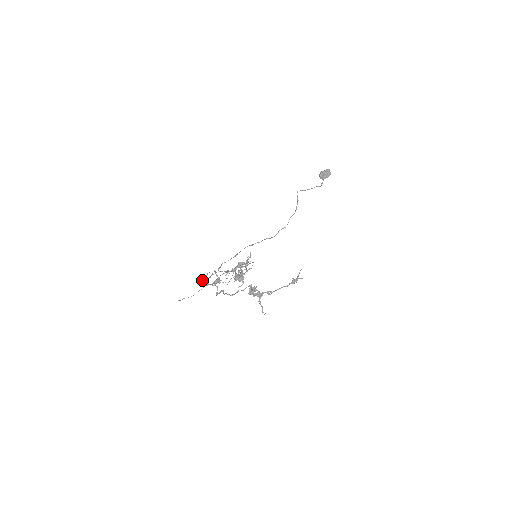
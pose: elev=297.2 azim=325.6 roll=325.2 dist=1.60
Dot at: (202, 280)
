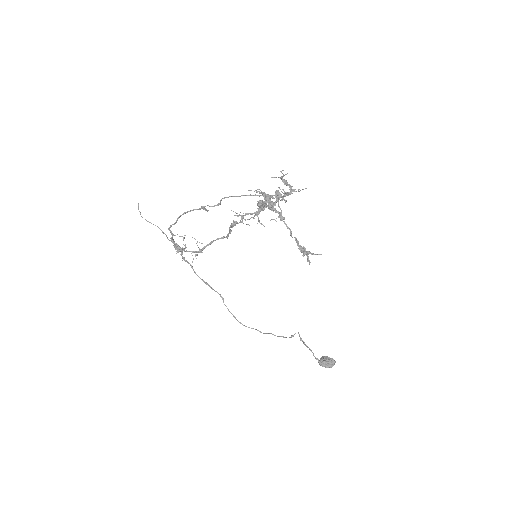
Dot at: occluded
